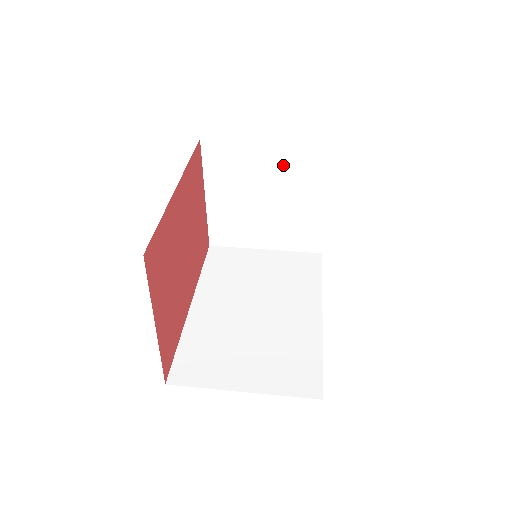
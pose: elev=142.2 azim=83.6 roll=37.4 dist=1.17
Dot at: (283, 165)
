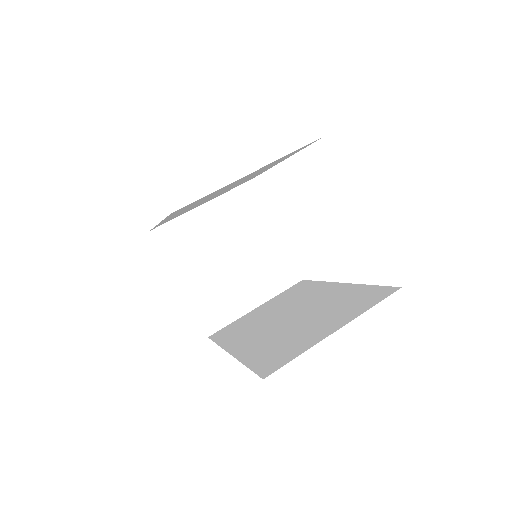
Dot at: (226, 217)
